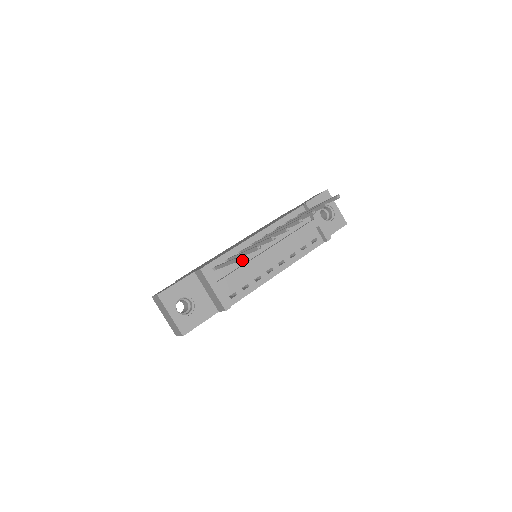
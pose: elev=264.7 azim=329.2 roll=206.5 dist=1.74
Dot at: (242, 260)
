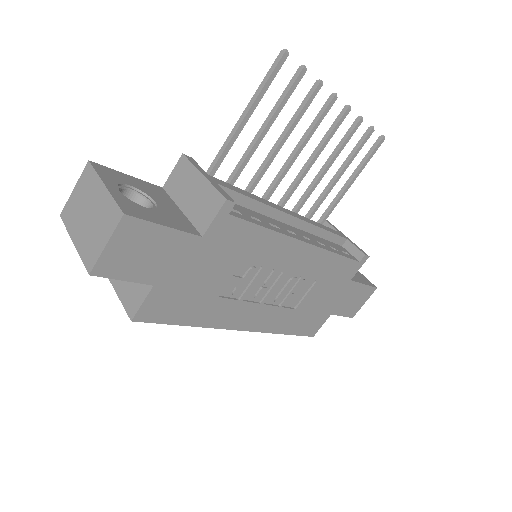
Dot at: occluded
